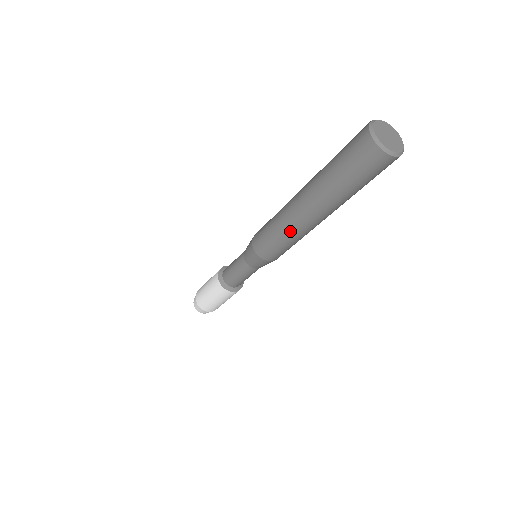
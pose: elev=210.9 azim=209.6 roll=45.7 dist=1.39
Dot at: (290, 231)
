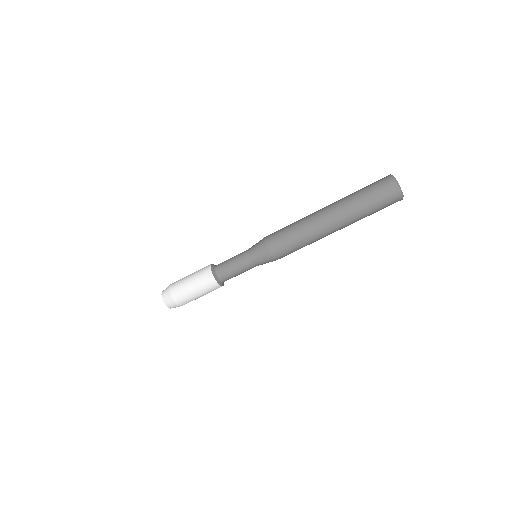
Dot at: (309, 235)
